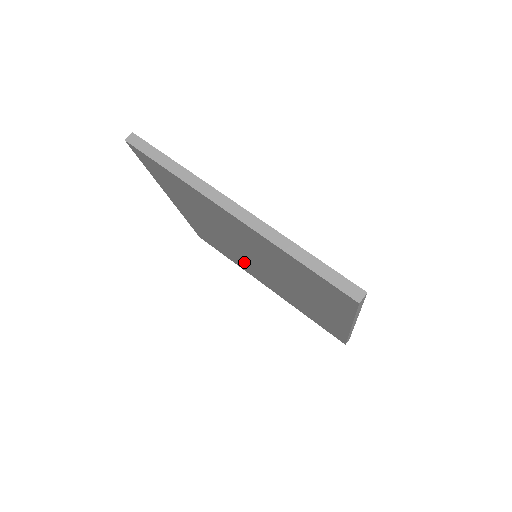
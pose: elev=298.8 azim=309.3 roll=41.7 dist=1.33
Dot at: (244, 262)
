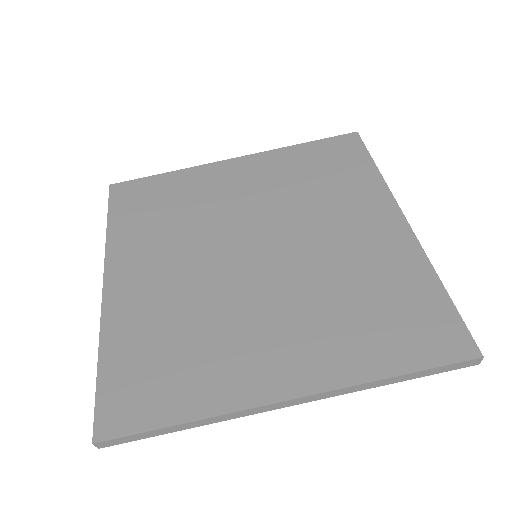
Dot at: occluded
